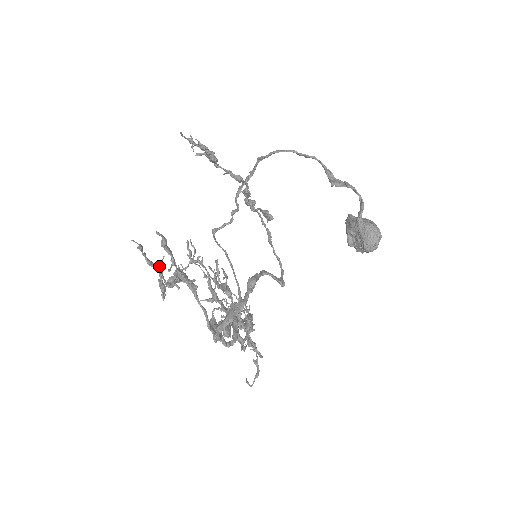
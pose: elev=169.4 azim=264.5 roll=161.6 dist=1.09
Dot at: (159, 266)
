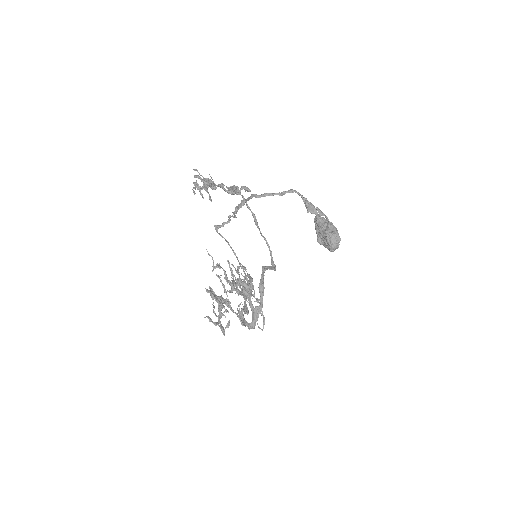
Dot at: (219, 321)
